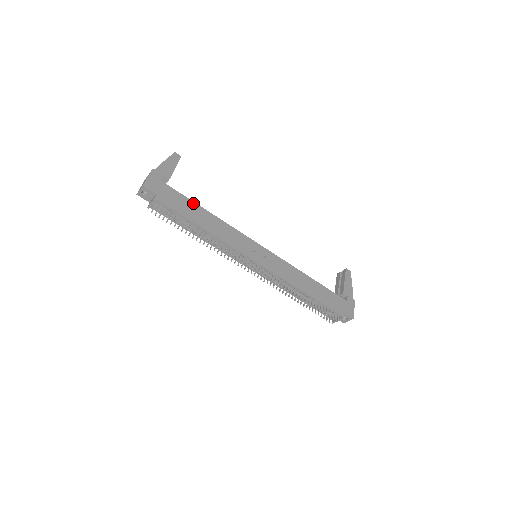
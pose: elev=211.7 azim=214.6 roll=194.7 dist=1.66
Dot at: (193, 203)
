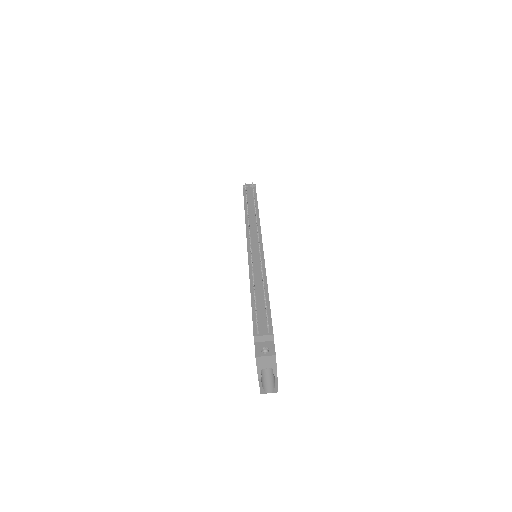
Dot at: occluded
